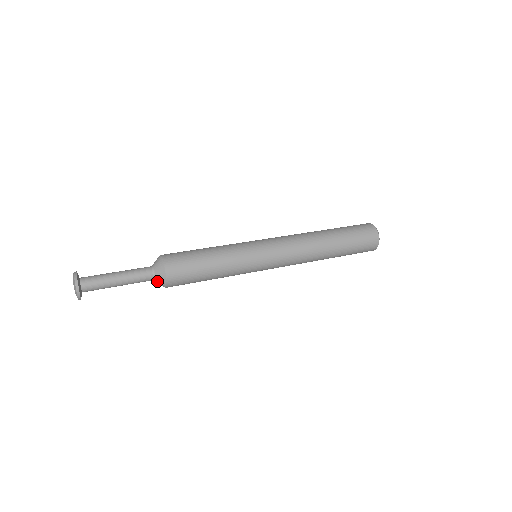
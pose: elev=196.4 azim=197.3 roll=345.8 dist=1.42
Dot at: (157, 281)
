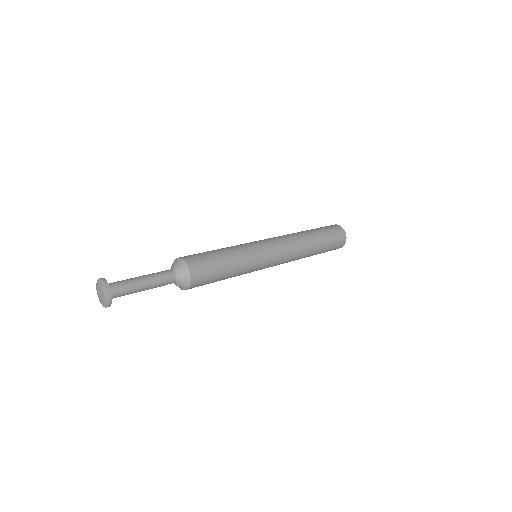
Dot at: (176, 284)
